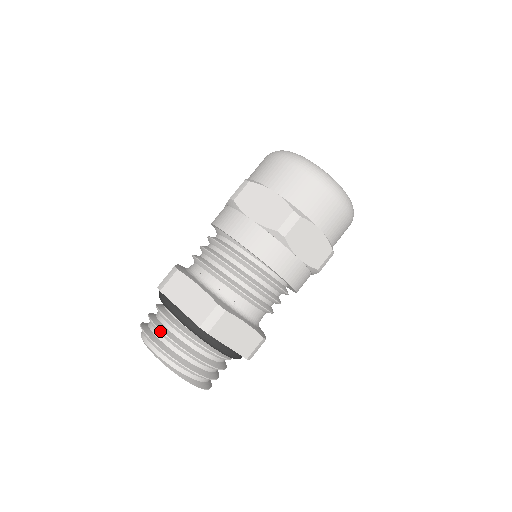
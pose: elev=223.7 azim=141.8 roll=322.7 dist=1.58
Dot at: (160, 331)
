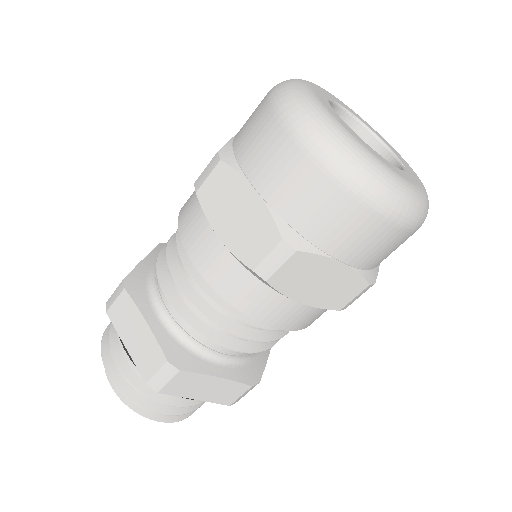
Dot at: (113, 360)
